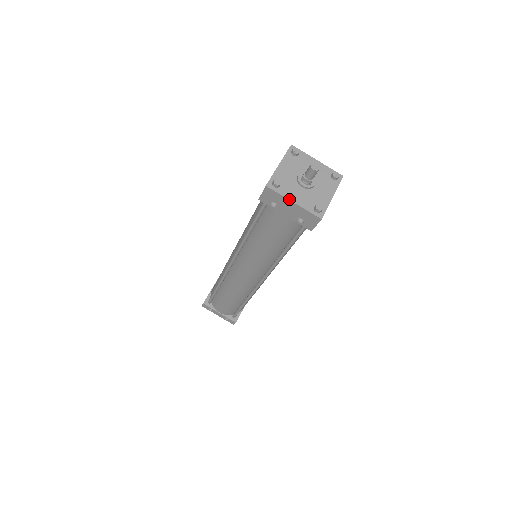
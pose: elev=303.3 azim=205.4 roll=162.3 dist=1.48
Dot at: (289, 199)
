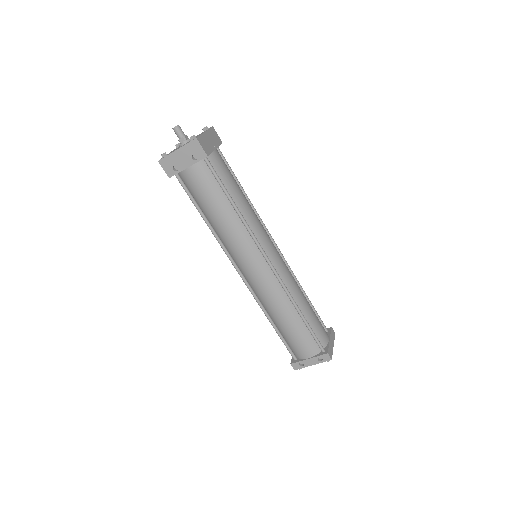
Dot at: (173, 152)
